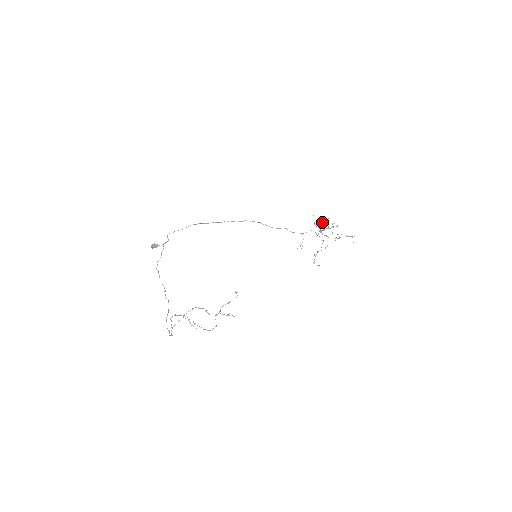
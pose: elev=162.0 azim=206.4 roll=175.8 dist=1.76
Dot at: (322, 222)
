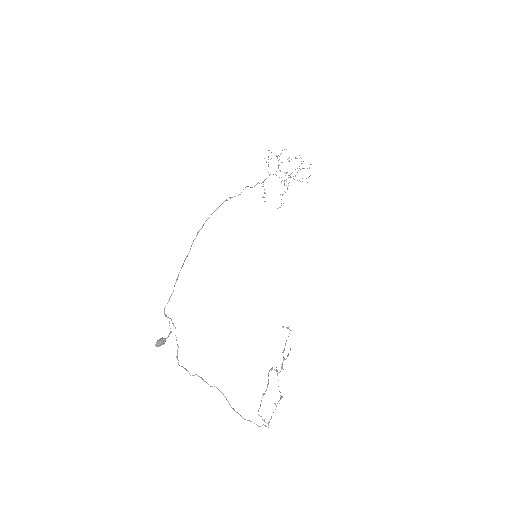
Dot at: occluded
